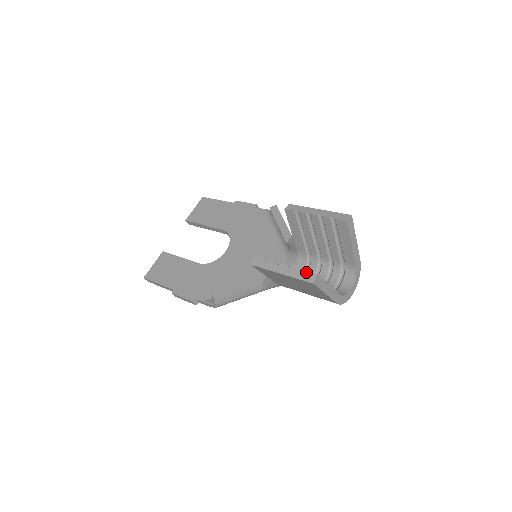
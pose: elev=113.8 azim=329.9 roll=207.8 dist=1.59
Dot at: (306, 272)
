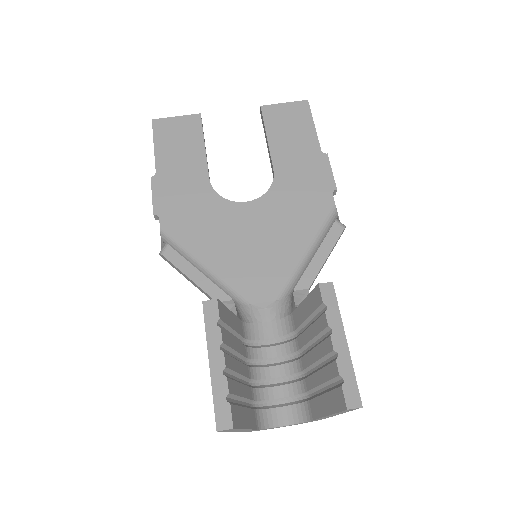
Dot at: (228, 407)
